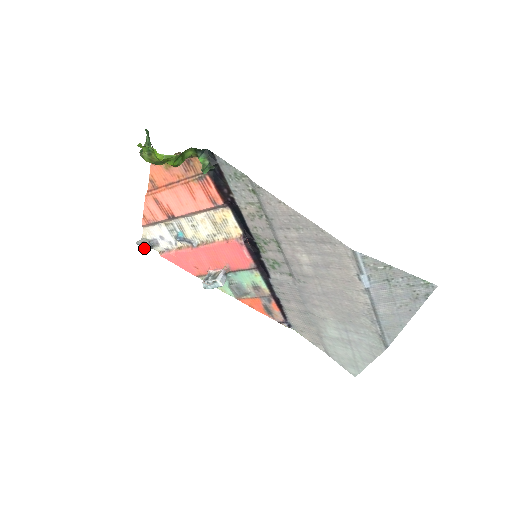
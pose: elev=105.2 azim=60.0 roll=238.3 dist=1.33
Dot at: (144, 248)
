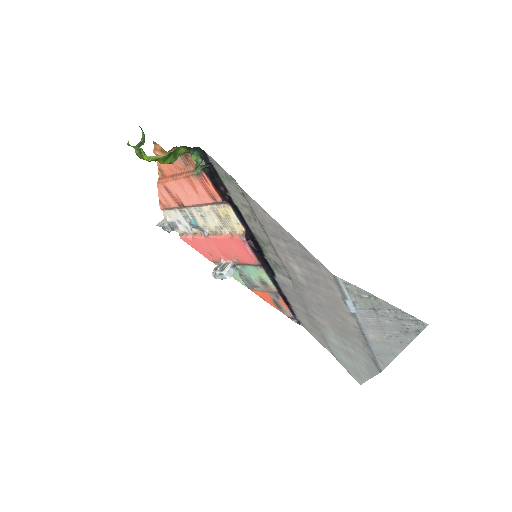
Dot at: (165, 230)
